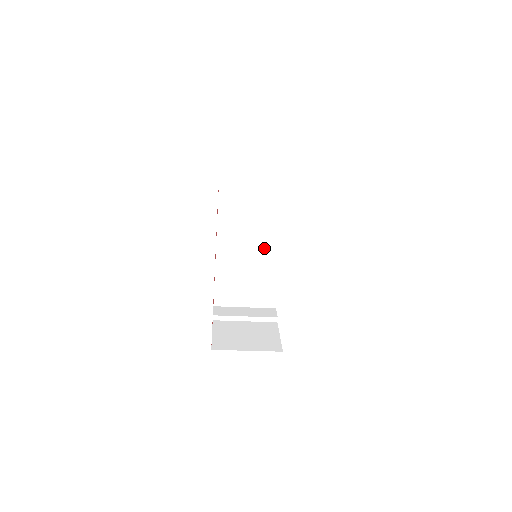
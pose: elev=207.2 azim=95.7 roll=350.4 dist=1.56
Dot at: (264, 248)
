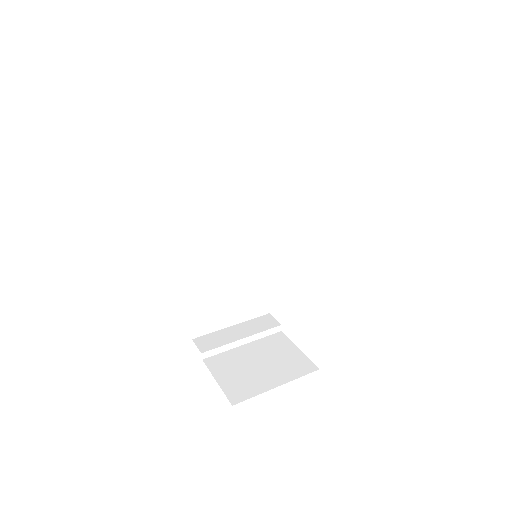
Dot at: (244, 241)
